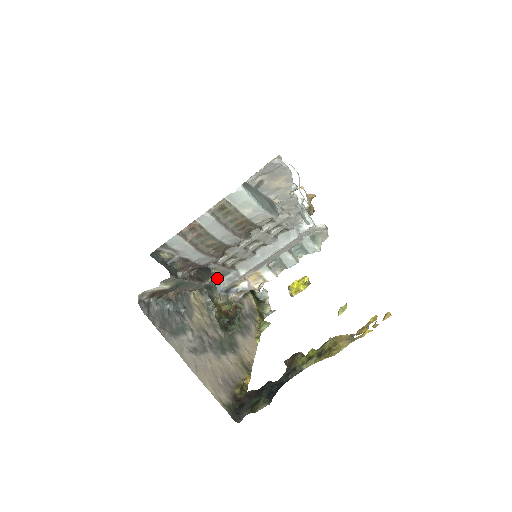
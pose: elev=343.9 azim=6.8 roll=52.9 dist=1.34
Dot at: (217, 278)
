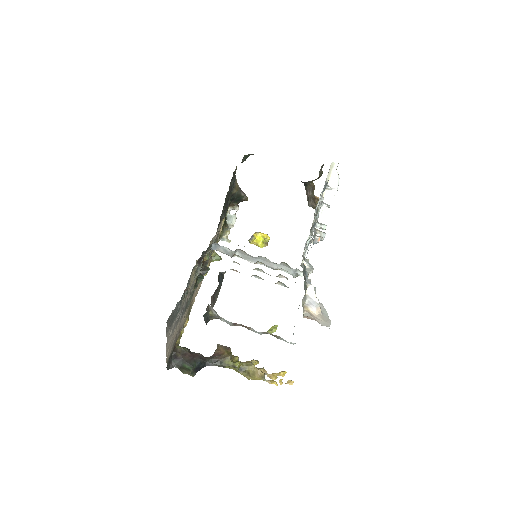
Dot at: occluded
